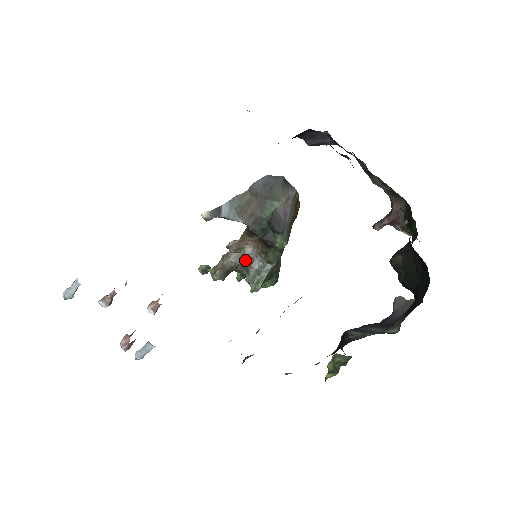
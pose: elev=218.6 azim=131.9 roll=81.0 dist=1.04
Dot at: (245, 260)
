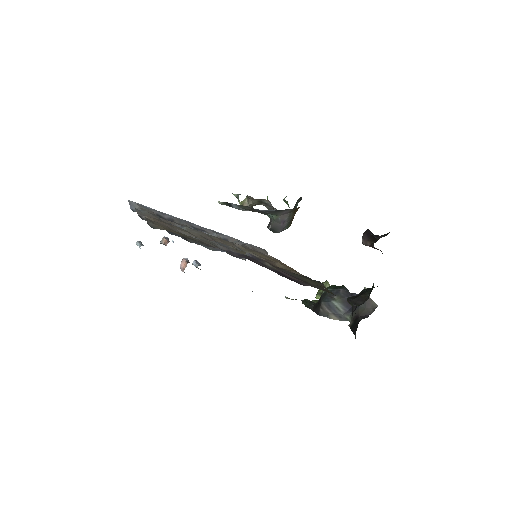
Dot at: (265, 205)
